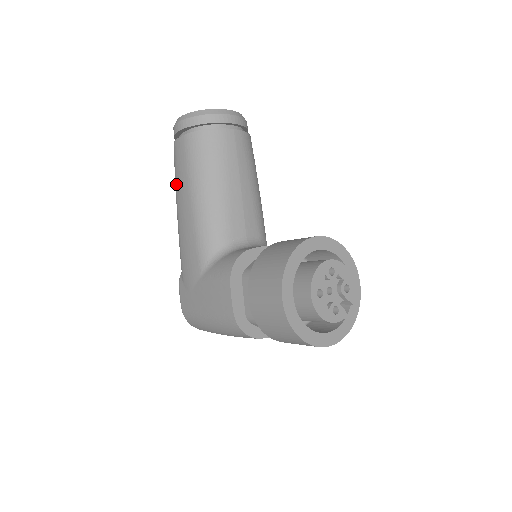
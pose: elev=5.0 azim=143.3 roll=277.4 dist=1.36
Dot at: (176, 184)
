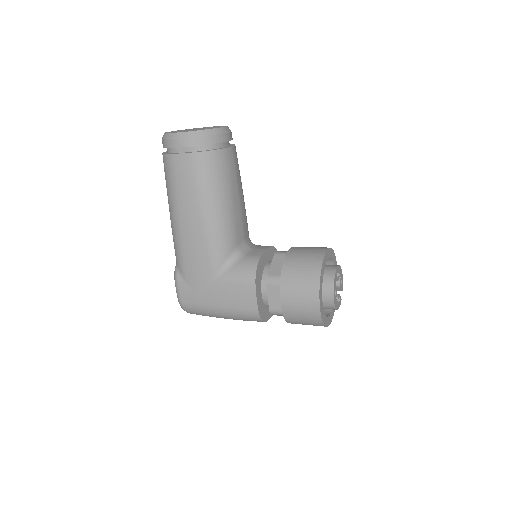
Dot at: (176, 195)
